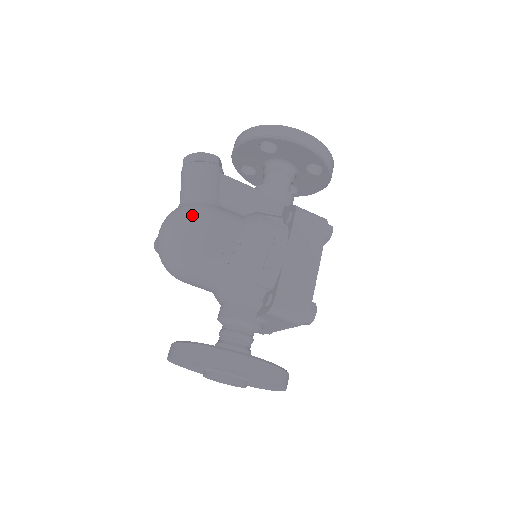
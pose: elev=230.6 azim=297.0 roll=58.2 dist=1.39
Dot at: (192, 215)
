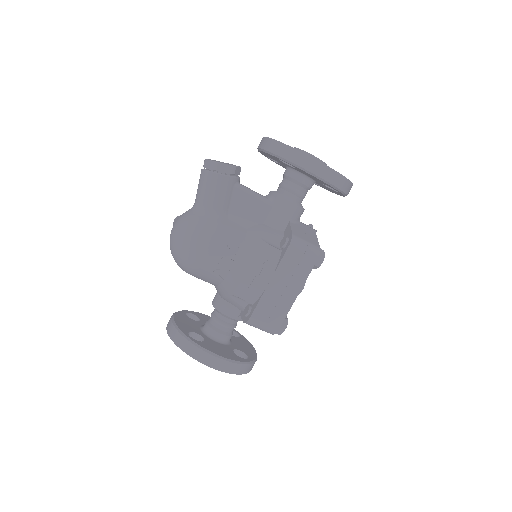
Dot at: (196, 232)
